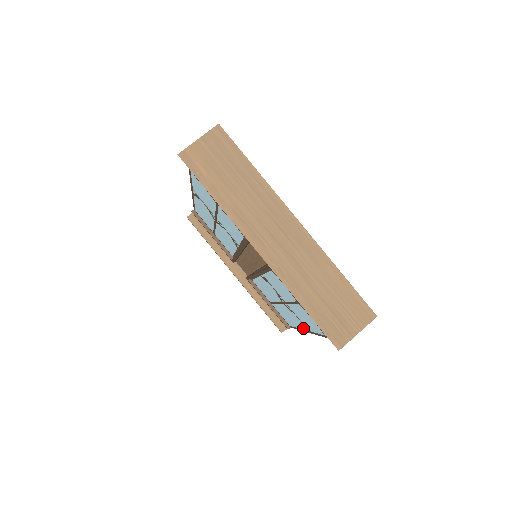
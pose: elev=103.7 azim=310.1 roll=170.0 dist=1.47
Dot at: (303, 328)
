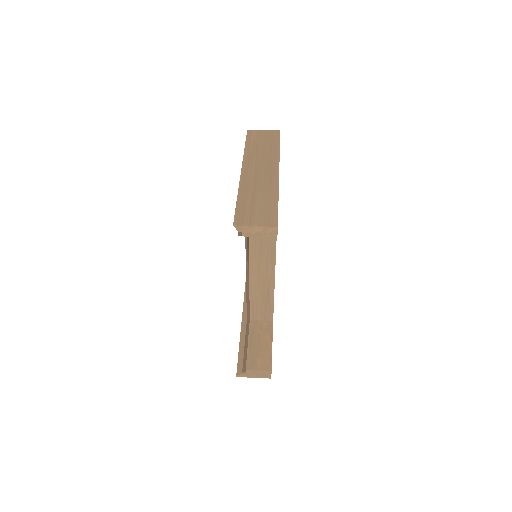
Dot at: occluded
